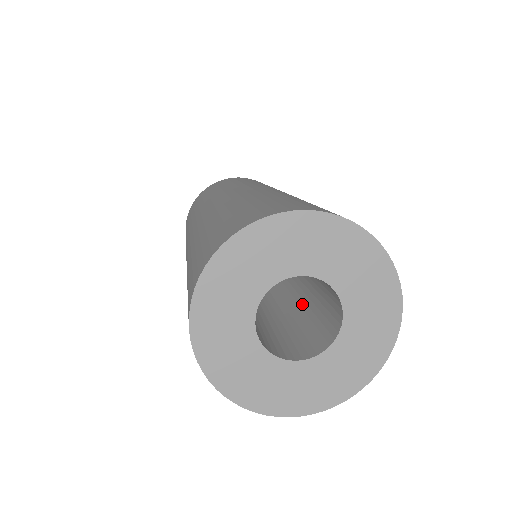
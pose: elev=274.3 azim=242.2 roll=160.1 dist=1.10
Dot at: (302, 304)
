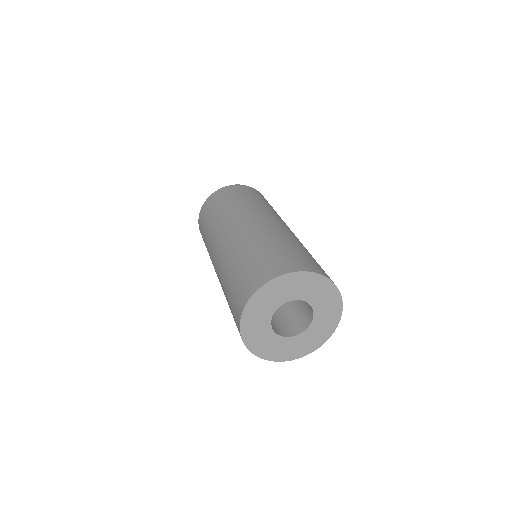
Dot at: occluded
